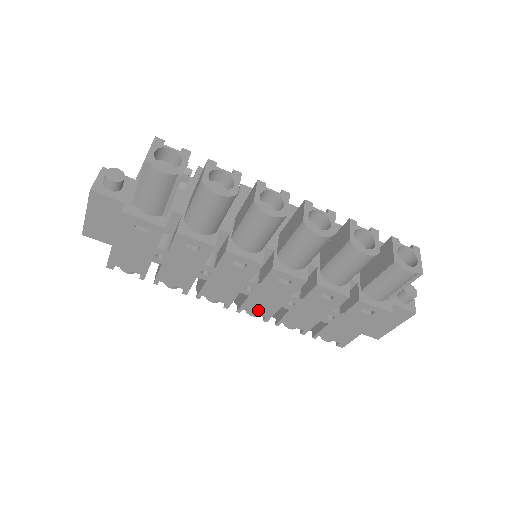
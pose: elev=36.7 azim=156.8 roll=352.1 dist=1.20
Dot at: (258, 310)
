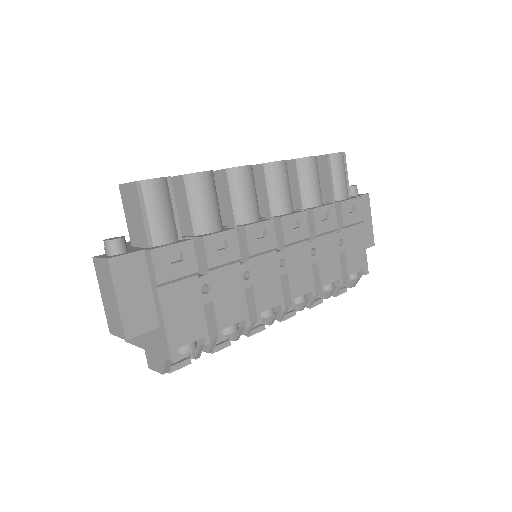
Dot at: (302, 287)
